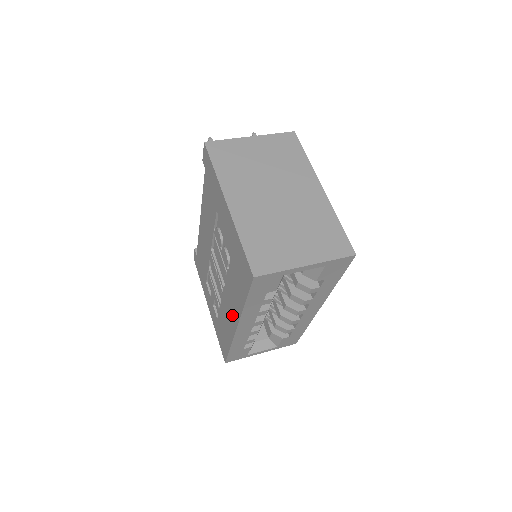
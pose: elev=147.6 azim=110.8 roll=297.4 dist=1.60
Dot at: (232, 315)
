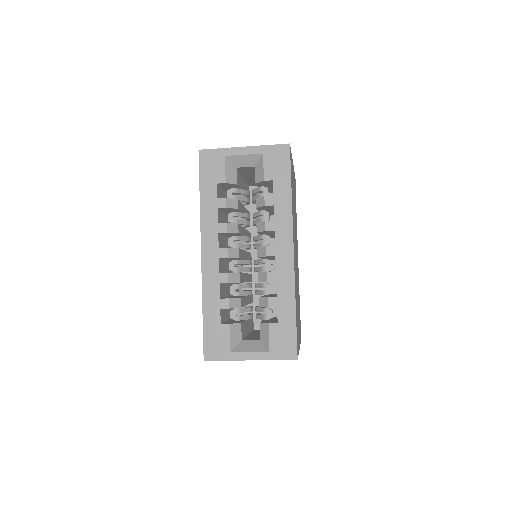
Dot at: occluded
